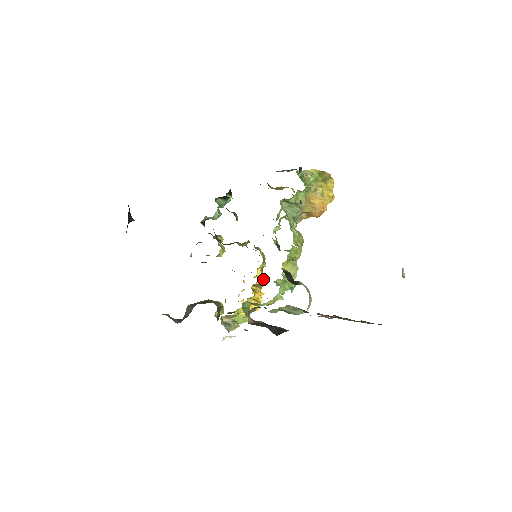
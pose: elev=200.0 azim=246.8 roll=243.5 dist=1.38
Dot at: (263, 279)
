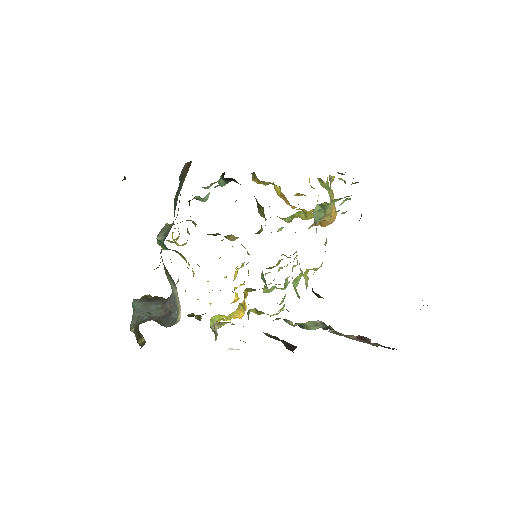
Dot at: (244, 282)
